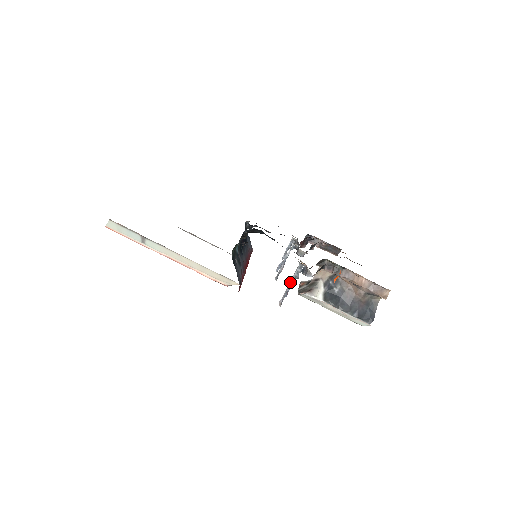
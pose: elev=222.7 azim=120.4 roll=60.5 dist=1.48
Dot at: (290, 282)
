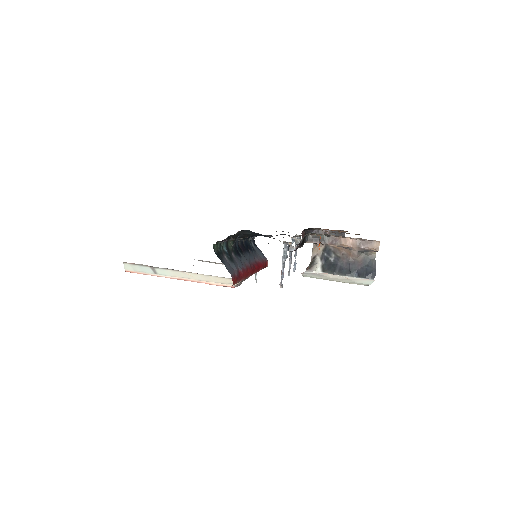
Dot at: (282, 263)
